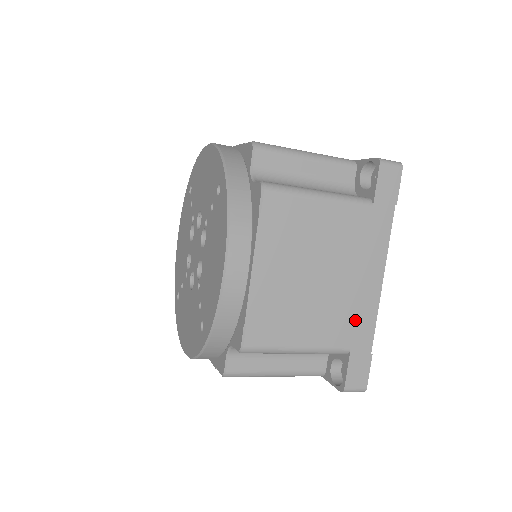
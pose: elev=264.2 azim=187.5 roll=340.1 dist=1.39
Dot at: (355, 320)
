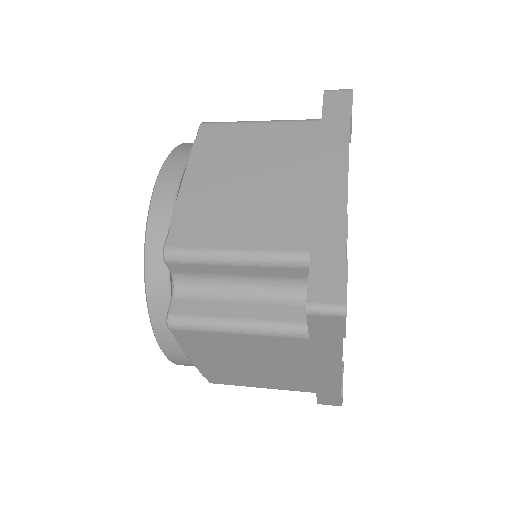
Dot at: (313, 220)
